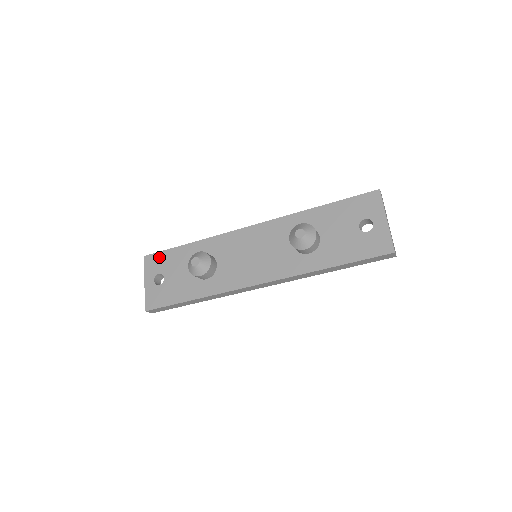
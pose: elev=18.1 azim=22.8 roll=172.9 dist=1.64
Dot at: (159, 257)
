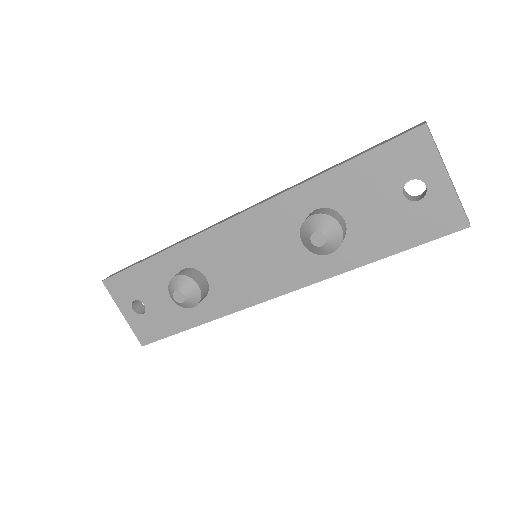
Dot at: (123, 280)
